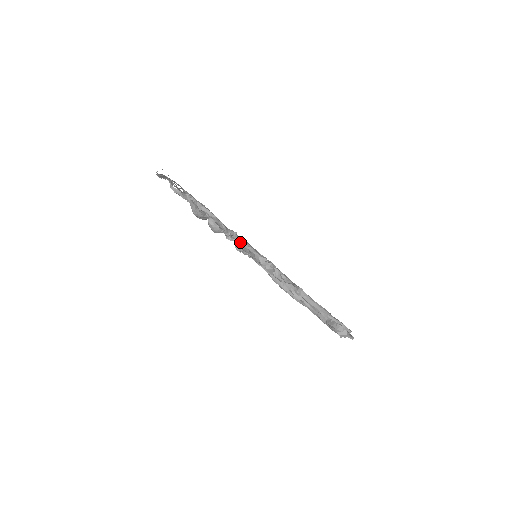
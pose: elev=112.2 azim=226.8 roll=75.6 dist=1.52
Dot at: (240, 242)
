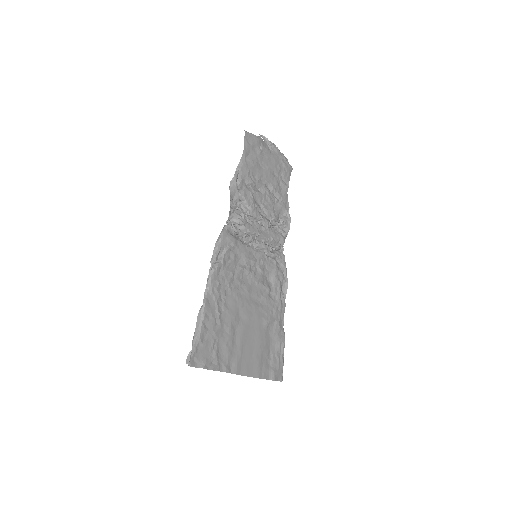
Dot at: (220, 233)
